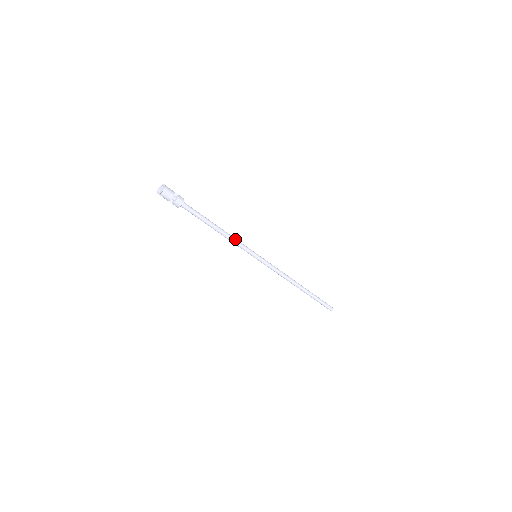
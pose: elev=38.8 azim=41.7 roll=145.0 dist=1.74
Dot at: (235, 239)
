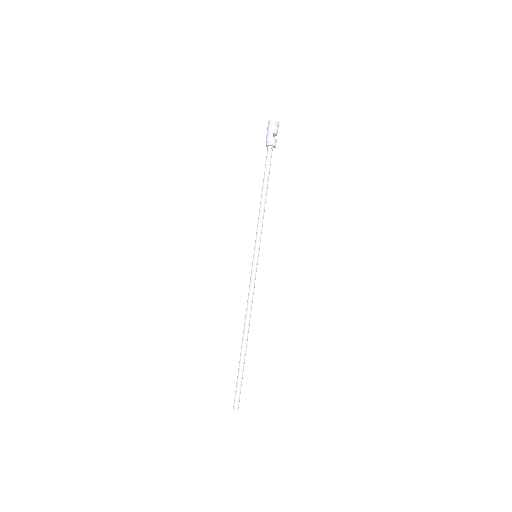
Dot at: (262, 220)
